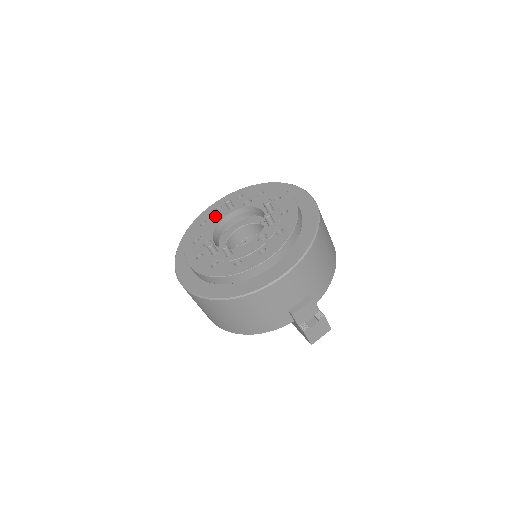
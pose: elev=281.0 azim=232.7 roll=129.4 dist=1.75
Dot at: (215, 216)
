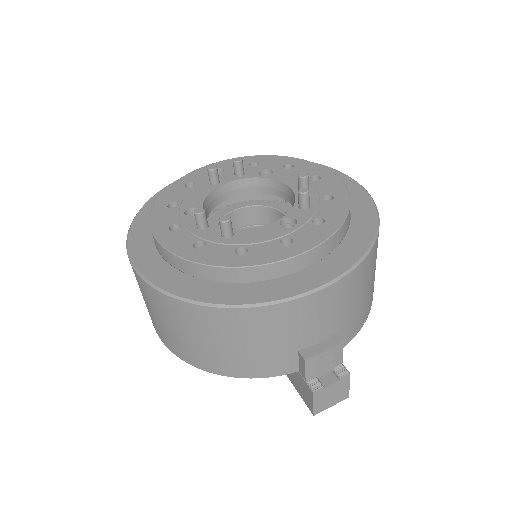
Dot at: (213, 177)
